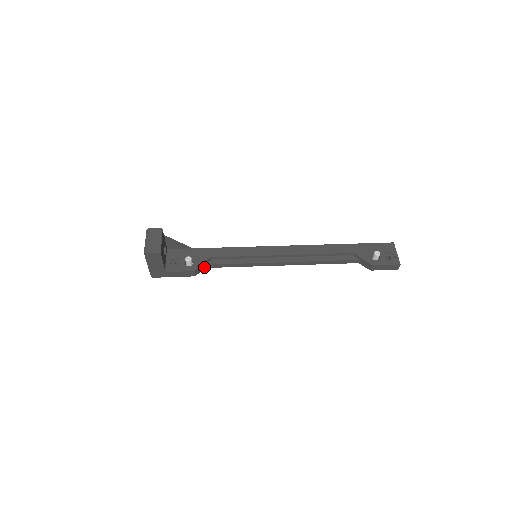
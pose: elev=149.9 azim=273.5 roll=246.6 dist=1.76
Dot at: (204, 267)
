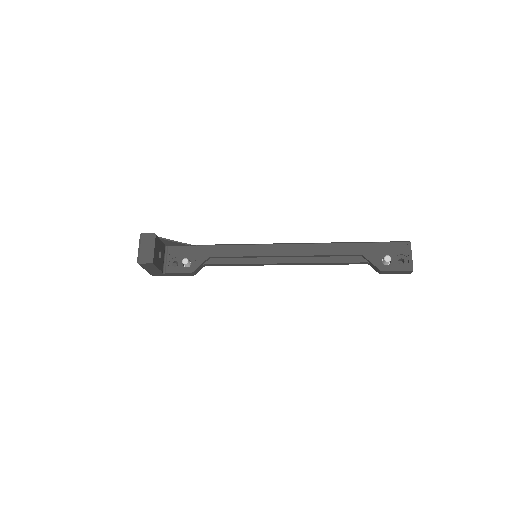
Dot at: (203, 266)
